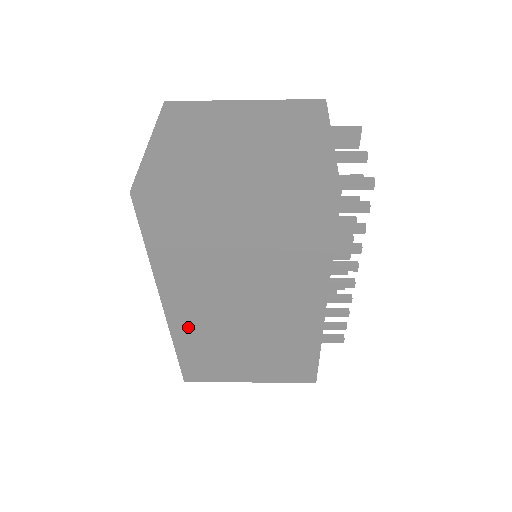
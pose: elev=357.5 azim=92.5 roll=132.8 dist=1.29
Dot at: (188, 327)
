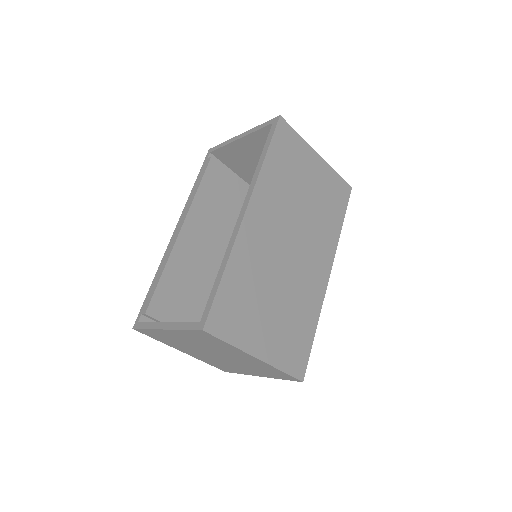
Dot at: (250, 243)
